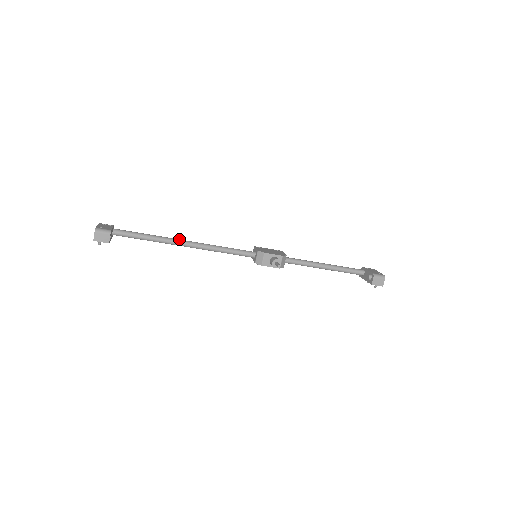
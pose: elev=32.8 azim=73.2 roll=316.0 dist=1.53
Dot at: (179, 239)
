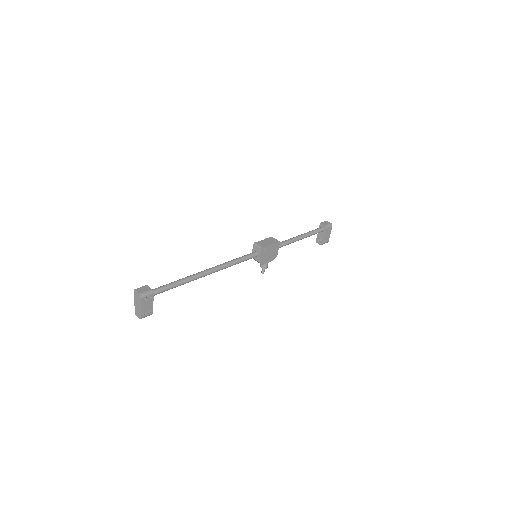
Dot at: (204, 276)
